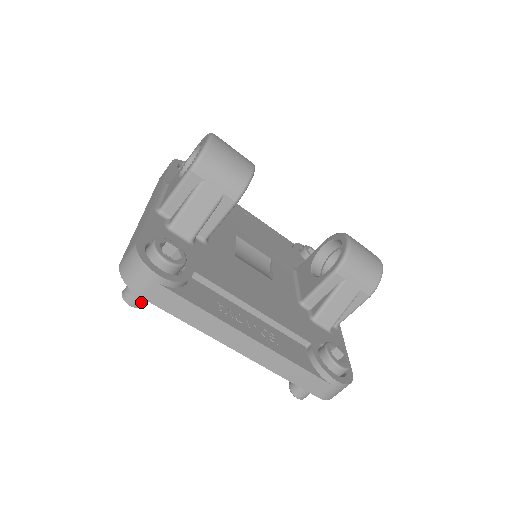
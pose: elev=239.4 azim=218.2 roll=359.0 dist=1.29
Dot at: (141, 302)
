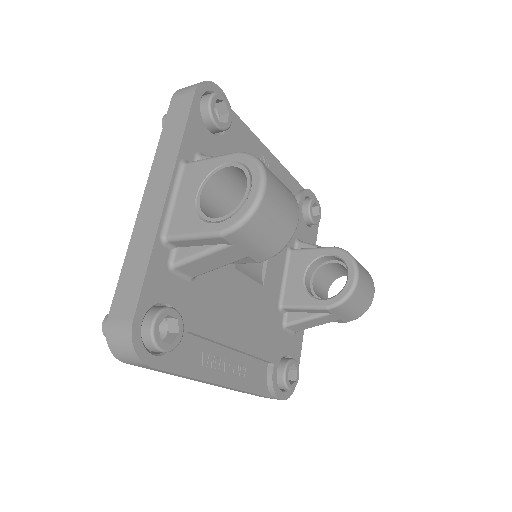
Dot at: occluded
